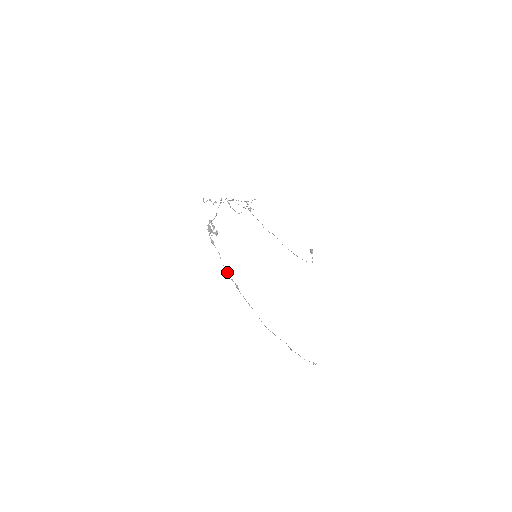
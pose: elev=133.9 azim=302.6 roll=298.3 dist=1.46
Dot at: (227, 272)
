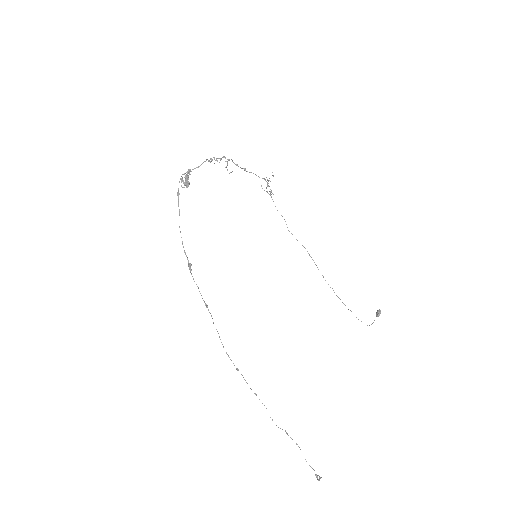
Dot at: occluded
